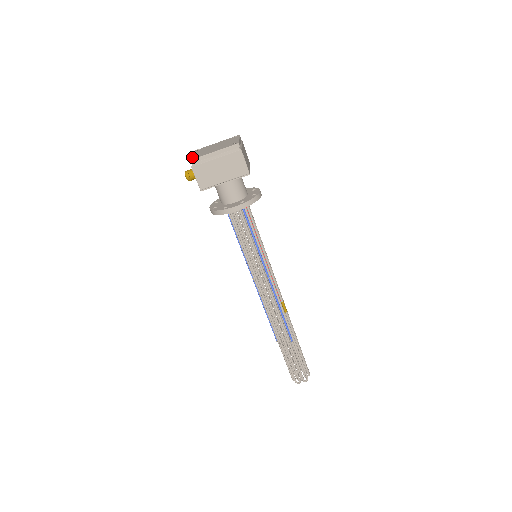
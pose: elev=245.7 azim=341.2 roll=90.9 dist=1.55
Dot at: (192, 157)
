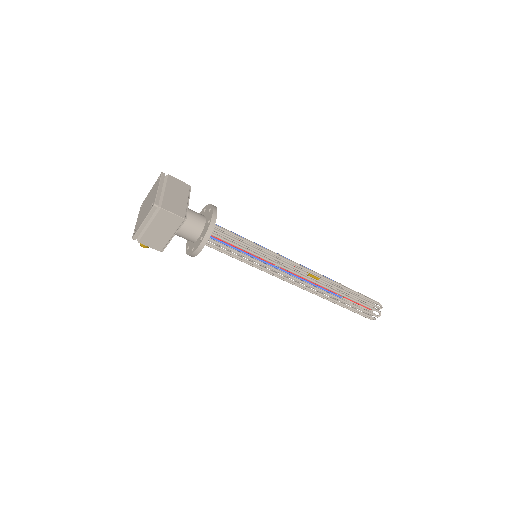
Dot at: (134, 230)
